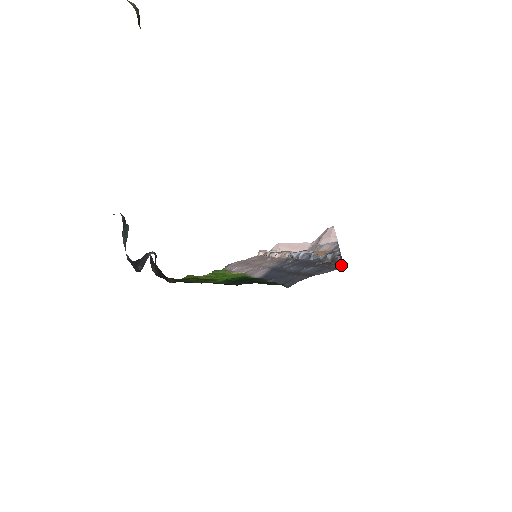
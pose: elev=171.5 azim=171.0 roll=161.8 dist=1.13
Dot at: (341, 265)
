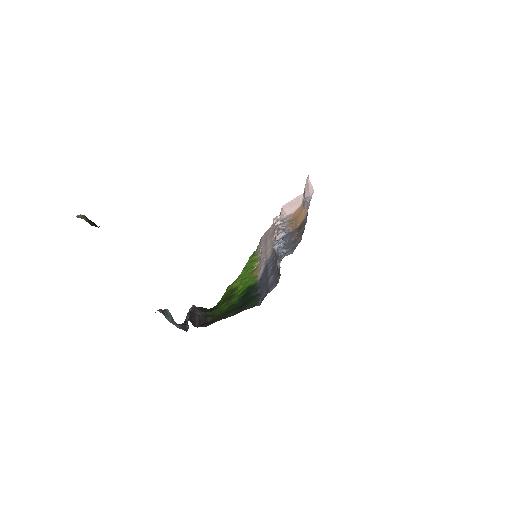
Dot at: occluded
